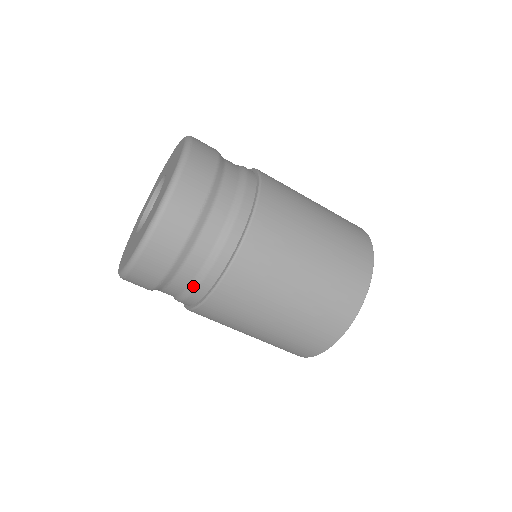
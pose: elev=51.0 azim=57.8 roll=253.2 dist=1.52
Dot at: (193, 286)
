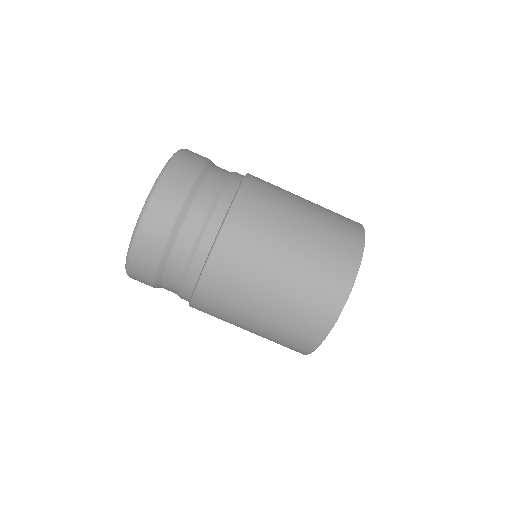
Dot at: (221, 191)
